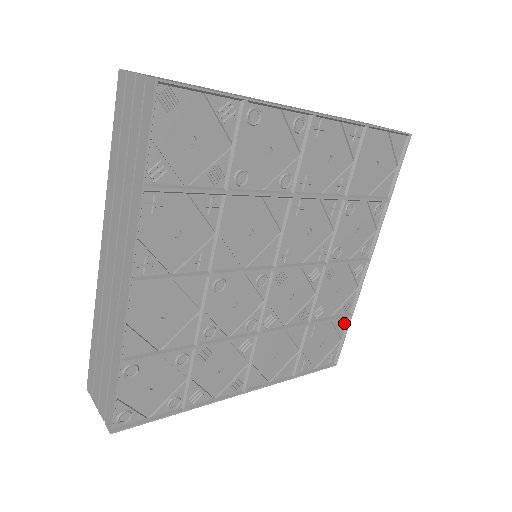
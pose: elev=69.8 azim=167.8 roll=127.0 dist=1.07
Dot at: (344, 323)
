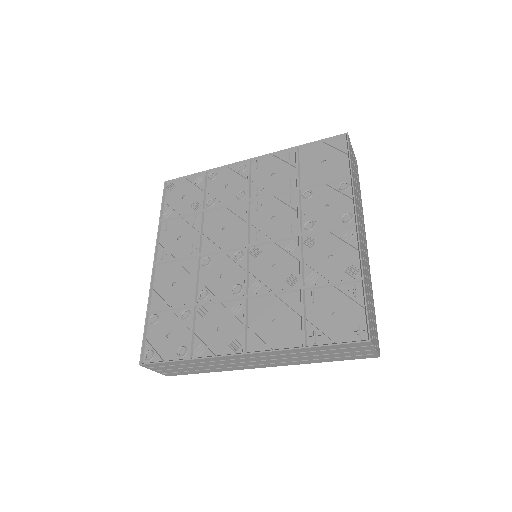
Dot at: (358, 289)
